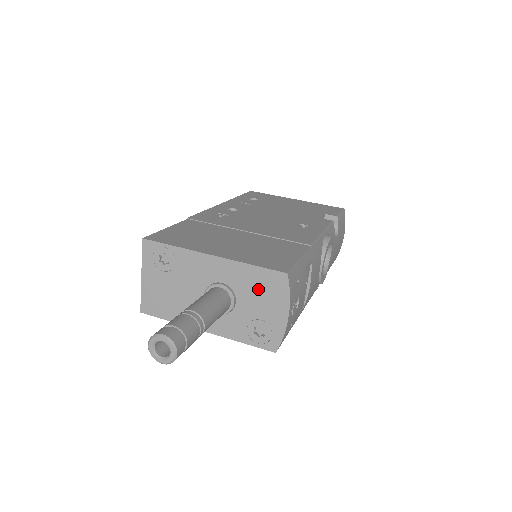
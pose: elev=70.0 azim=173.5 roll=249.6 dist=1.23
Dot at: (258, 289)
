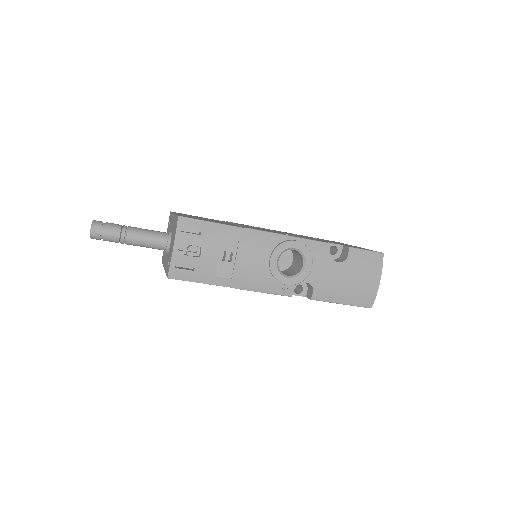
Dot at: occluded
